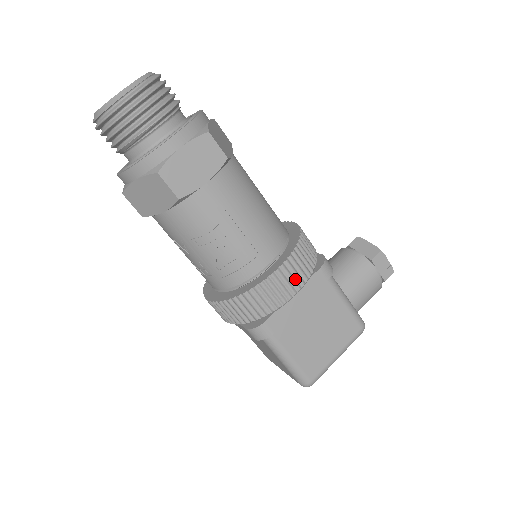
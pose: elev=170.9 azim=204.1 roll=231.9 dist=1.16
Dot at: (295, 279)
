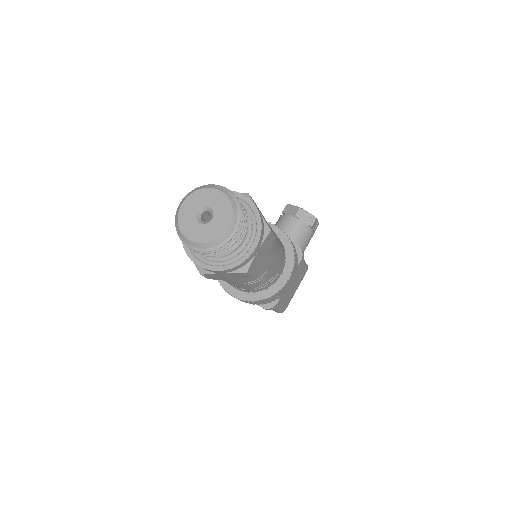
Dot at: (294, 276)
